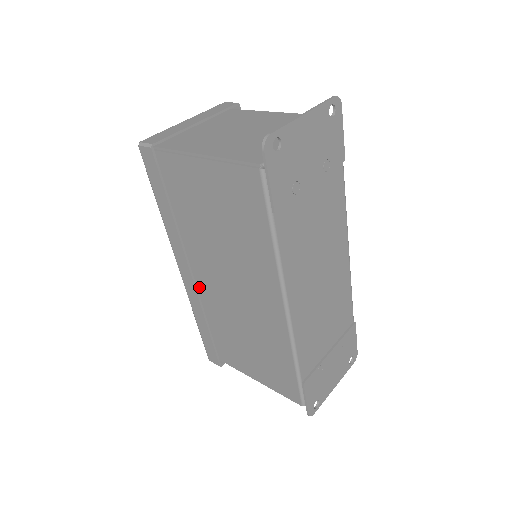
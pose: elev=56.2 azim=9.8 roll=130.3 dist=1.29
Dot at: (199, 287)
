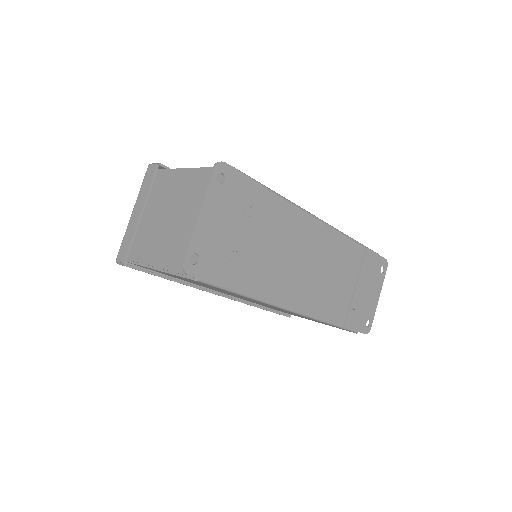
Dot at: occluded
